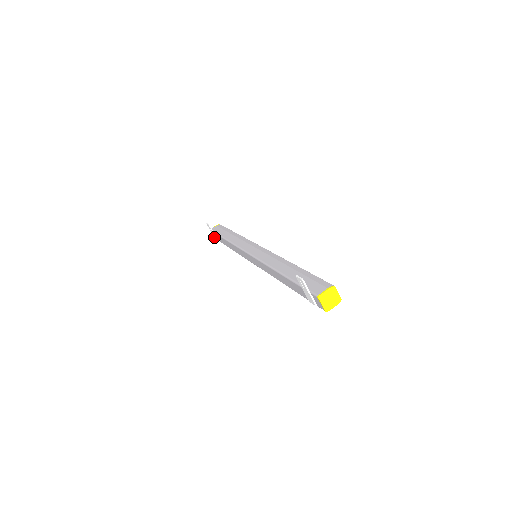
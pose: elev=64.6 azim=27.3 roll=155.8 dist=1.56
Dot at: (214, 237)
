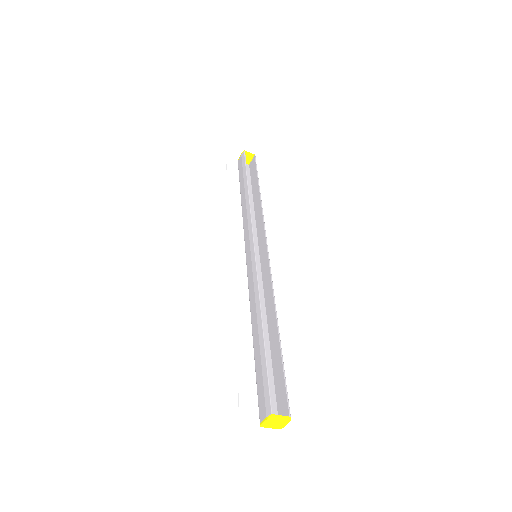
Dot at: (247, 166)
